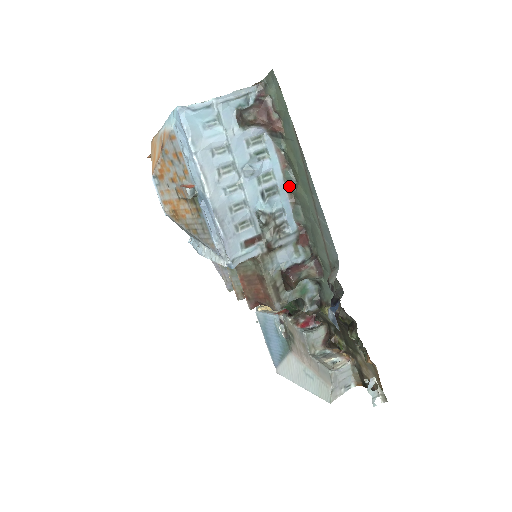
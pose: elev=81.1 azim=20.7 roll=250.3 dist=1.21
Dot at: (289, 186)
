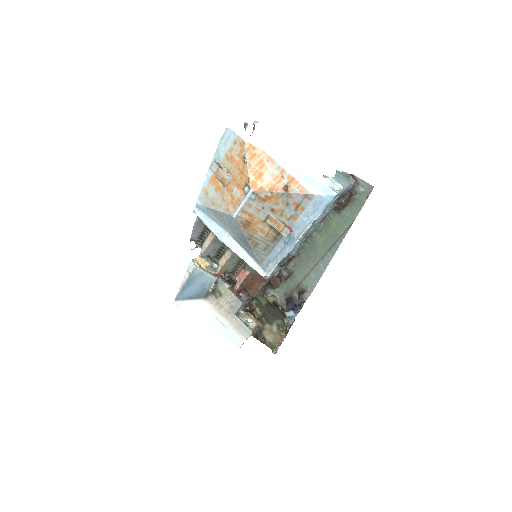
Dot at: (313, 233)
